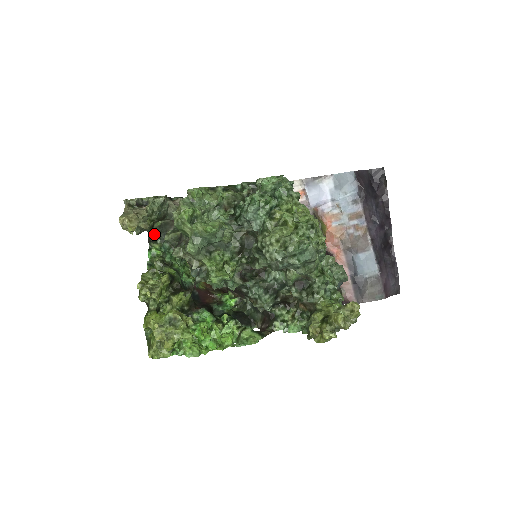
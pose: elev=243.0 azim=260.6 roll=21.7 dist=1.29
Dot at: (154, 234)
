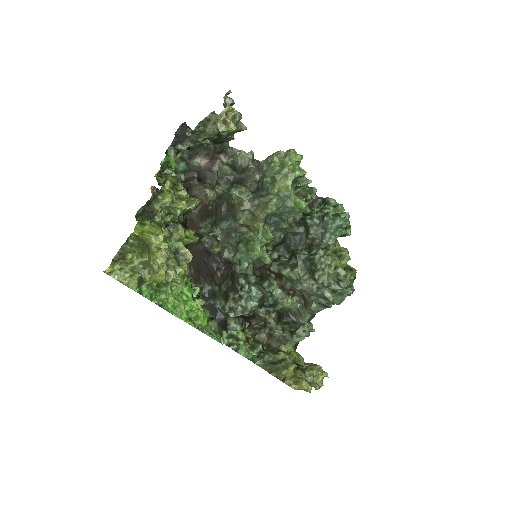
Dot at: (188, 145)
